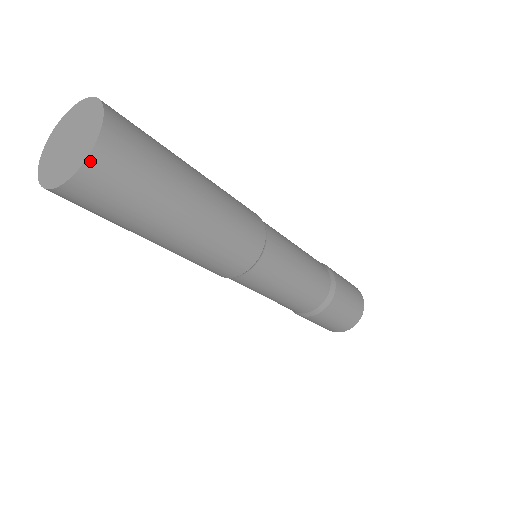
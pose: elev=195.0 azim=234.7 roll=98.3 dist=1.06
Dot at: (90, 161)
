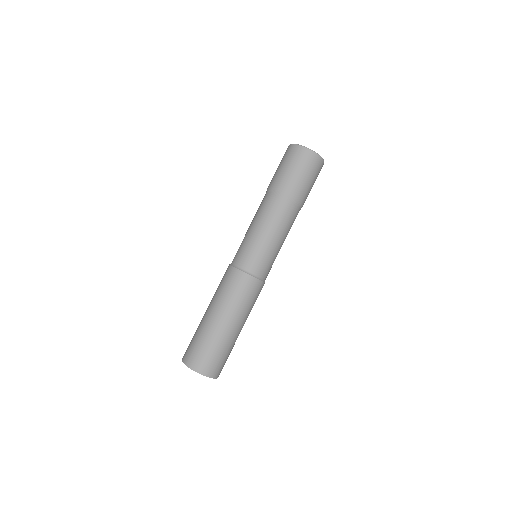
Dot at: occluded
